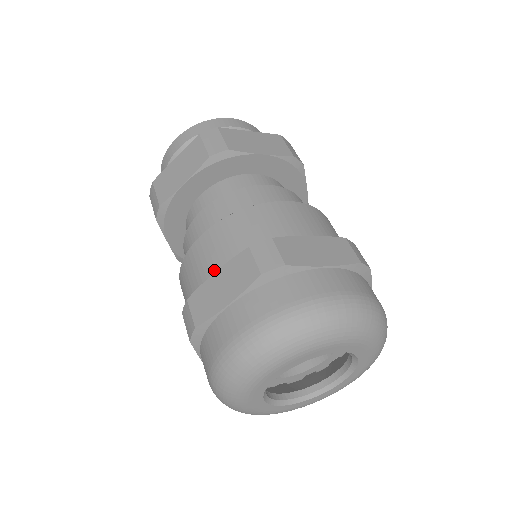
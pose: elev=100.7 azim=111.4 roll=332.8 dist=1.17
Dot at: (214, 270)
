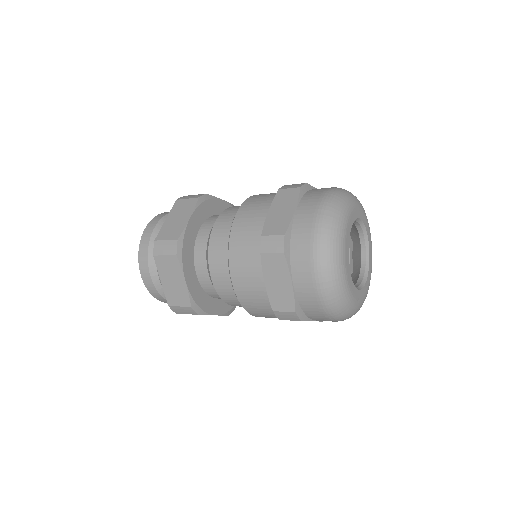
Dot at: (265, 214)
